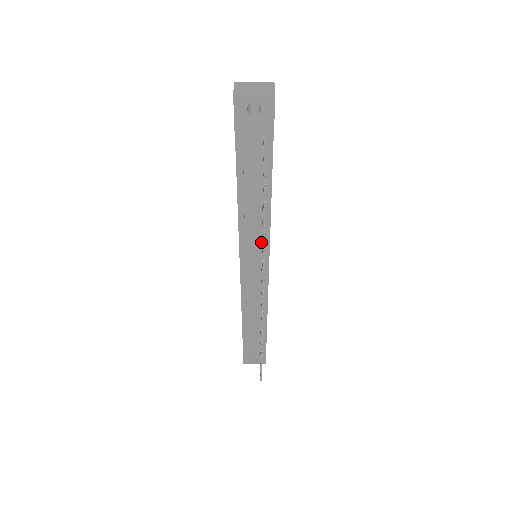
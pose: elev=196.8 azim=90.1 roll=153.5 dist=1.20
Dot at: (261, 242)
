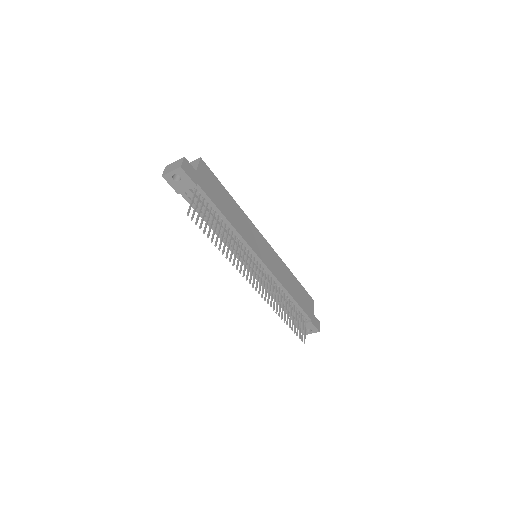
Dot at: (244, 247)
